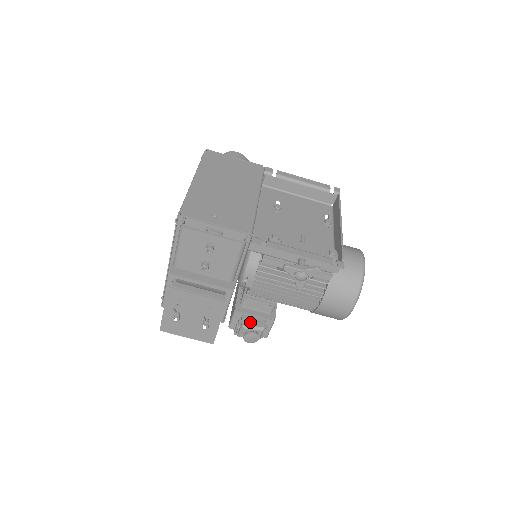
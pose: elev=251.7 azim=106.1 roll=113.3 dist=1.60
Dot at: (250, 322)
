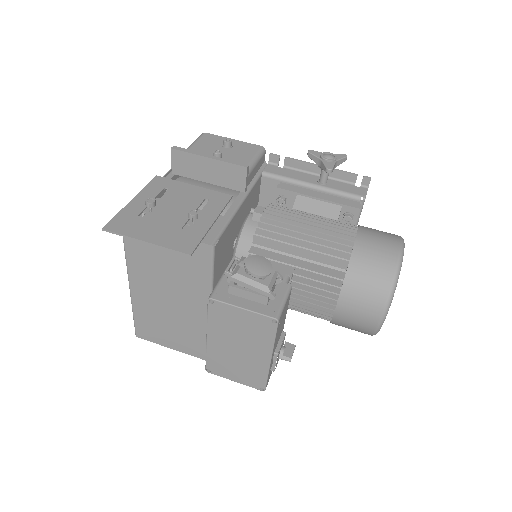
Dot at: occluded
